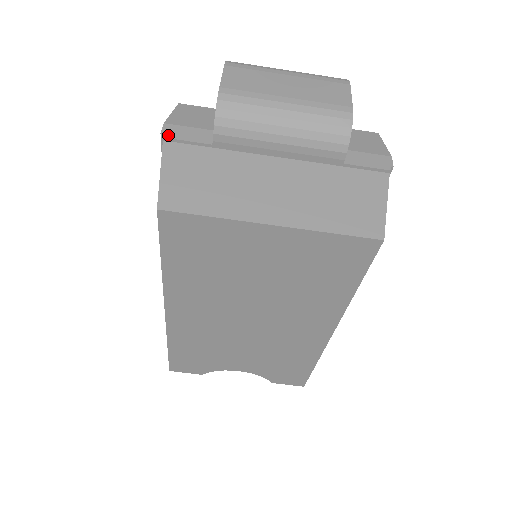
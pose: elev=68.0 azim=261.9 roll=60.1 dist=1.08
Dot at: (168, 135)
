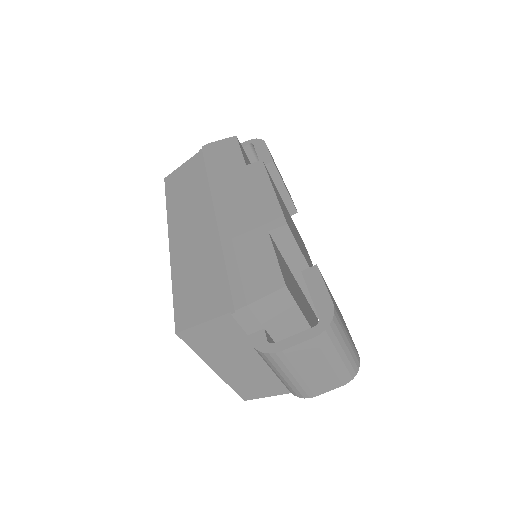
Dot at: (236, 315)
